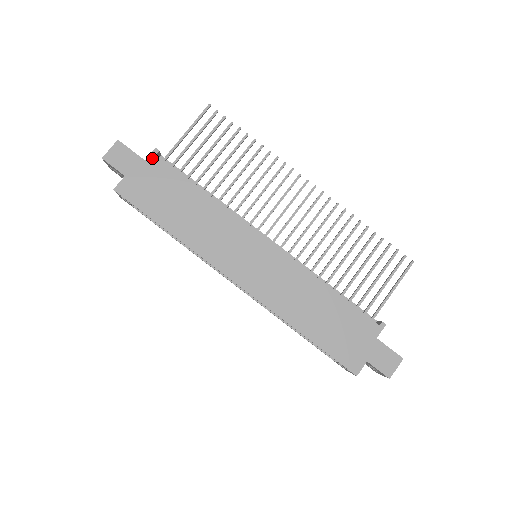
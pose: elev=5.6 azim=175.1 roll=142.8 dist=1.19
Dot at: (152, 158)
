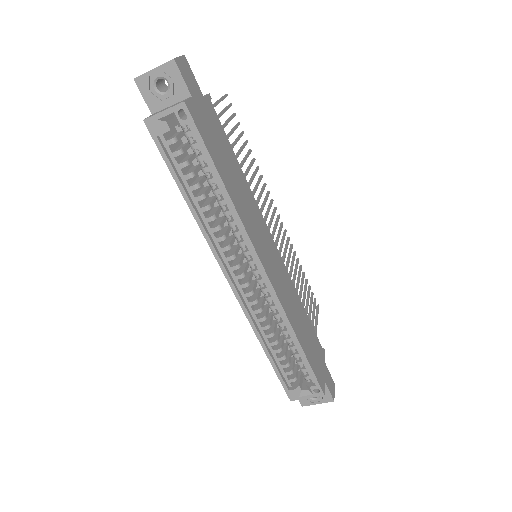
Dot at: (208, 100)
